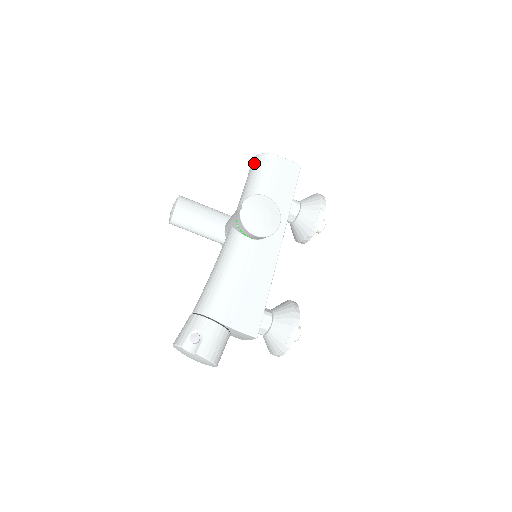
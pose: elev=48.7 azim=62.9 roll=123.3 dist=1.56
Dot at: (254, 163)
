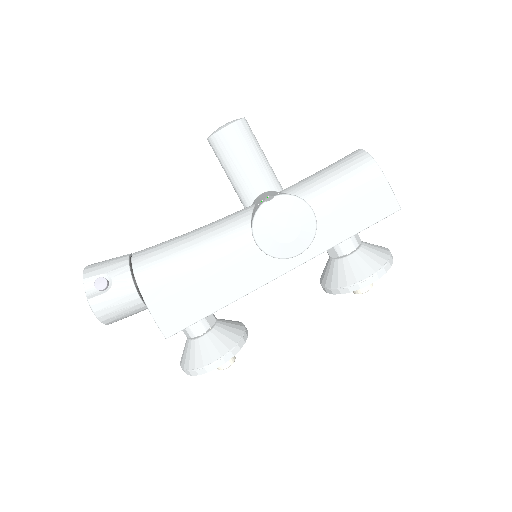
Dot at: (351, 157)
